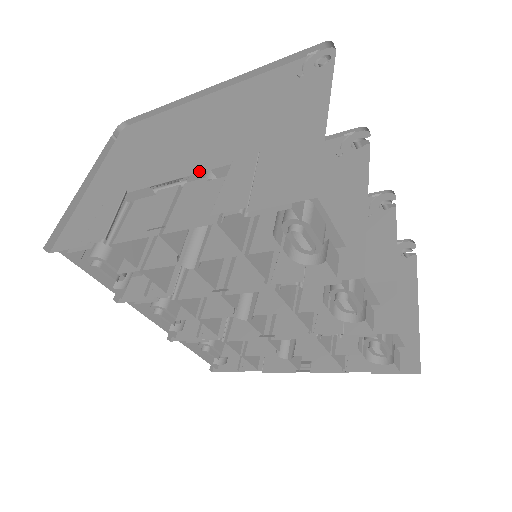
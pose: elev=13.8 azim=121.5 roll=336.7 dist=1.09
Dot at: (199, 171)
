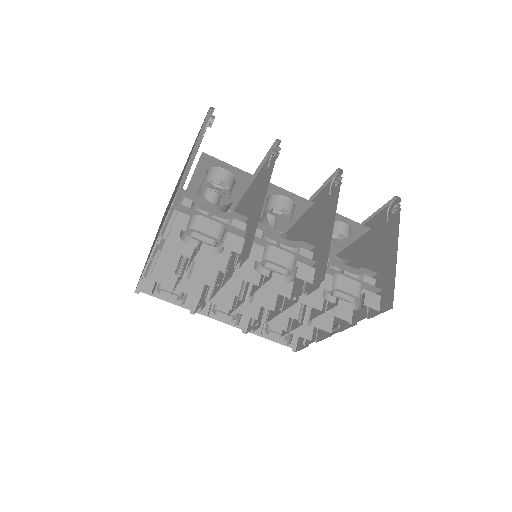
Dot at: occluded
